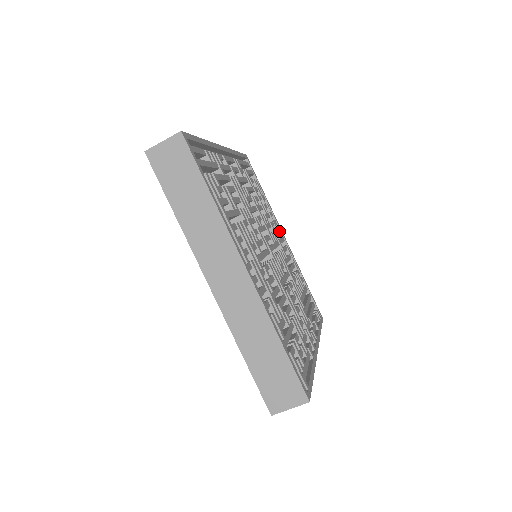
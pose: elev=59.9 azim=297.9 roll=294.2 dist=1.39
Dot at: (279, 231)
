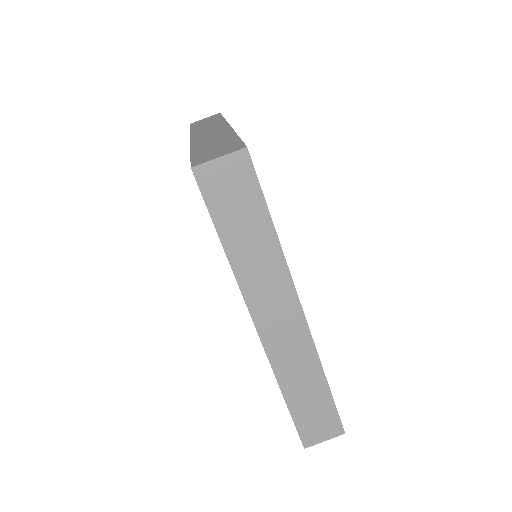
Dot at: occluded
